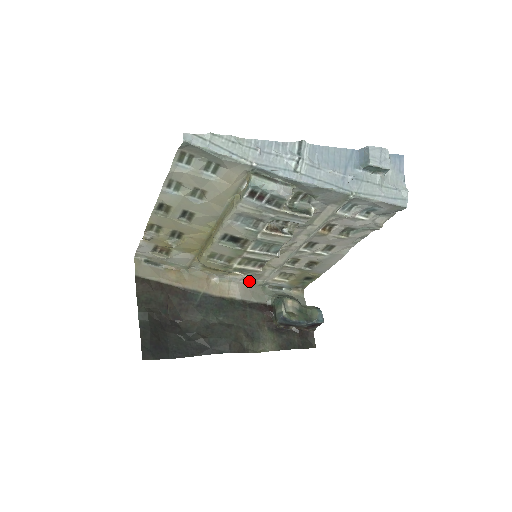
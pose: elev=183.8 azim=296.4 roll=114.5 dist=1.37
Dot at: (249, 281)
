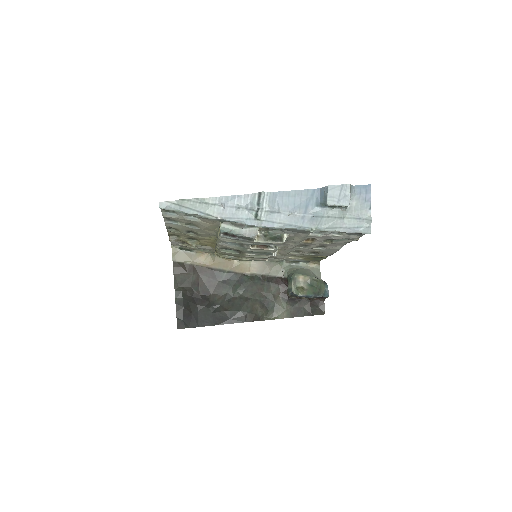
Dot at: occluded
